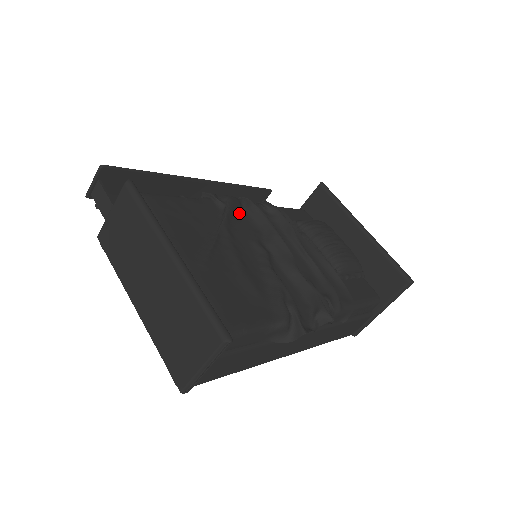
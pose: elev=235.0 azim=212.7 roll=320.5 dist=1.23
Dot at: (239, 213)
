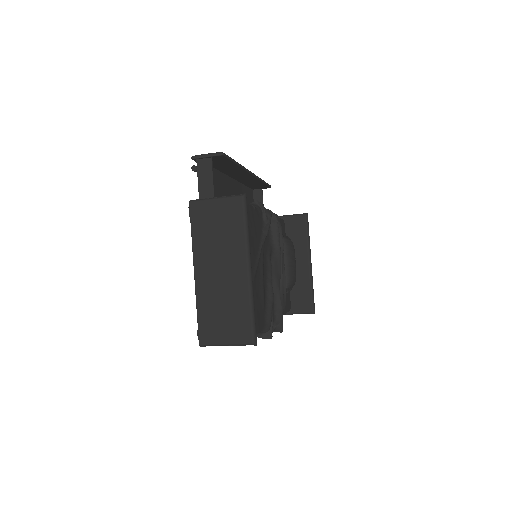
Dot at: occluded
